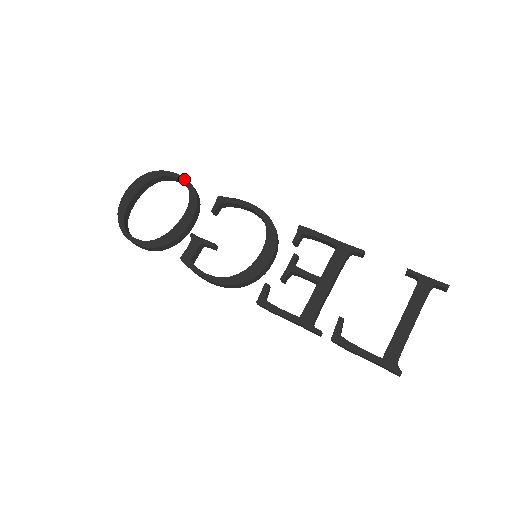
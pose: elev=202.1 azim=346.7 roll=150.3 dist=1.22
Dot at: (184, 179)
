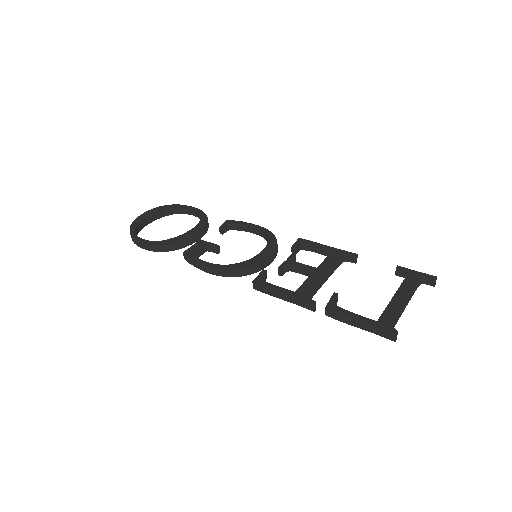
Dot at: (198, 209)
